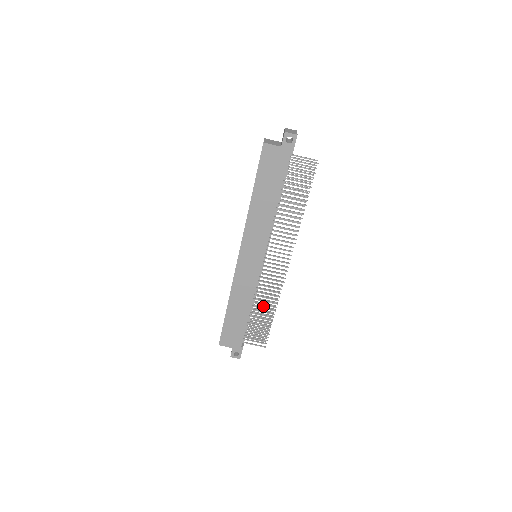
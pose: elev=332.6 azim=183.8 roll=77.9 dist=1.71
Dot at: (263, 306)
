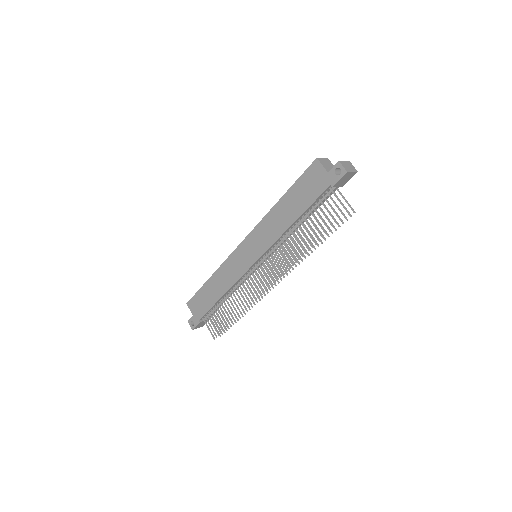
Dot at: occluded
